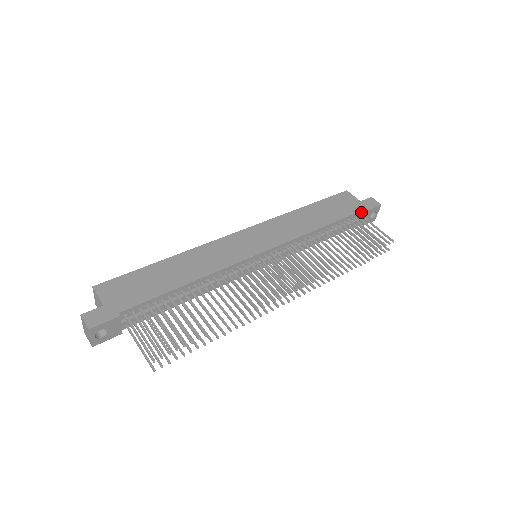
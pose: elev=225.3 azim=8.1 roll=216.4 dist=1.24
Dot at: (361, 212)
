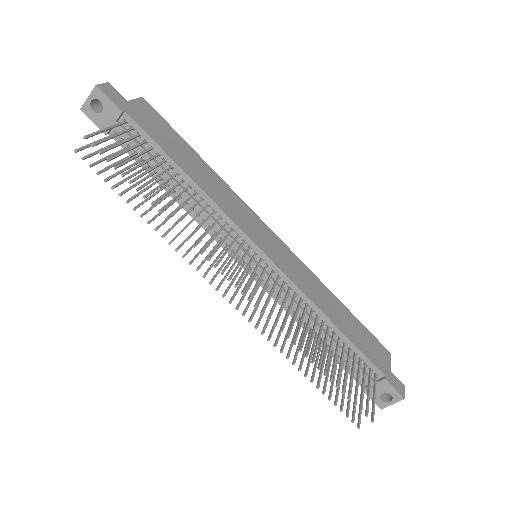
Dot at: (379, 373)
